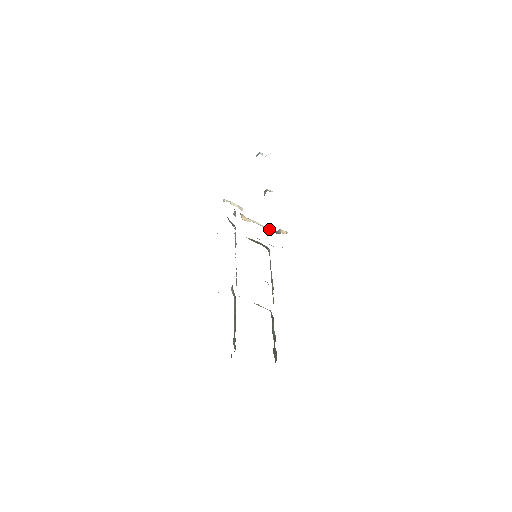
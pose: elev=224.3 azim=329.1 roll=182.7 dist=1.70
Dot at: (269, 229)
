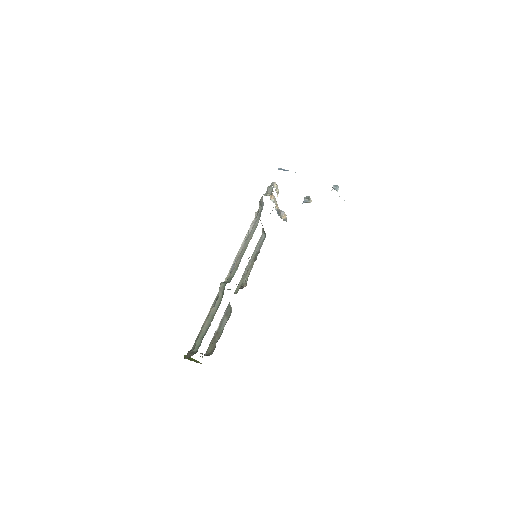
Dot at: occluded
